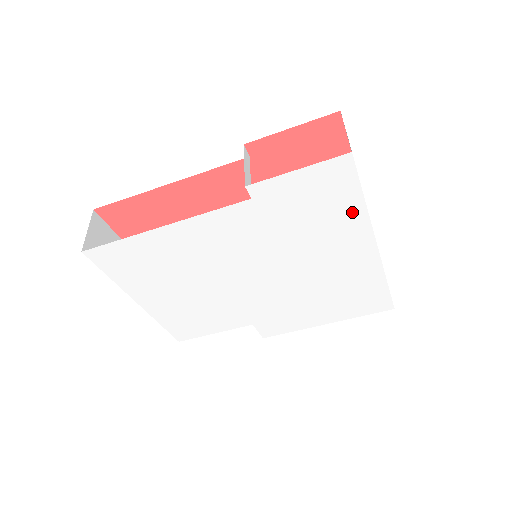
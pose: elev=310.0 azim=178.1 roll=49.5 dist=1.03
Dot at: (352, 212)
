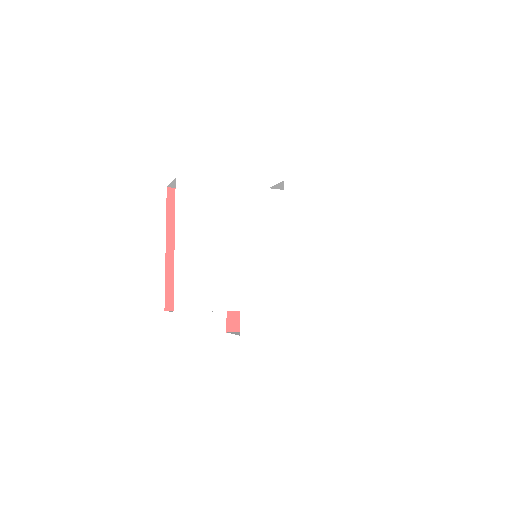
Dot at: (325, 224)
